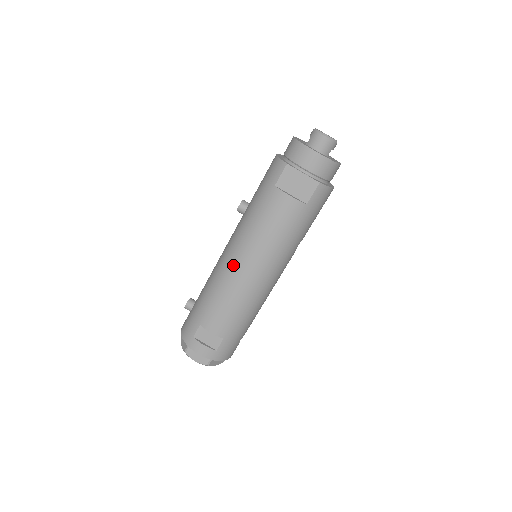
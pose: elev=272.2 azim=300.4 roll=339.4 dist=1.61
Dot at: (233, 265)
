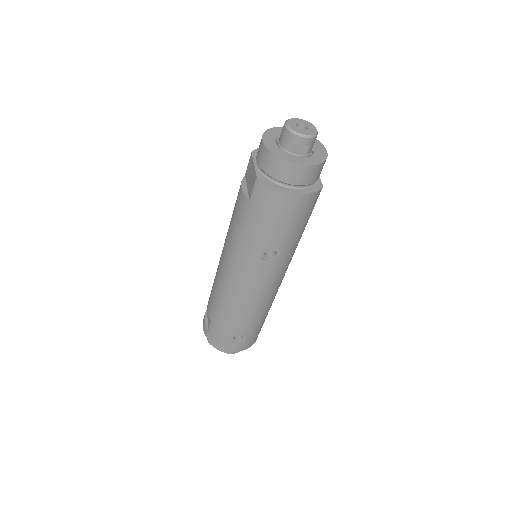
Dot at: occluded
